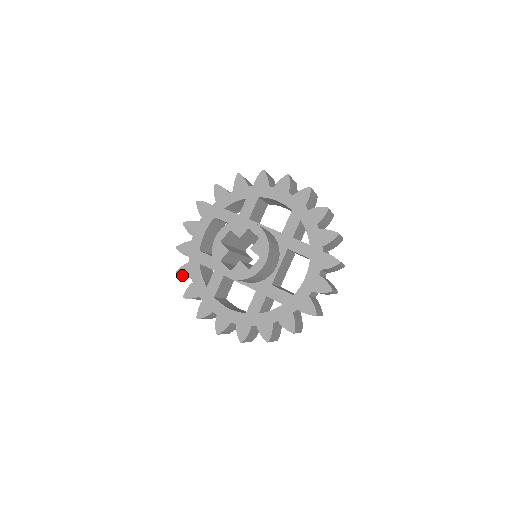
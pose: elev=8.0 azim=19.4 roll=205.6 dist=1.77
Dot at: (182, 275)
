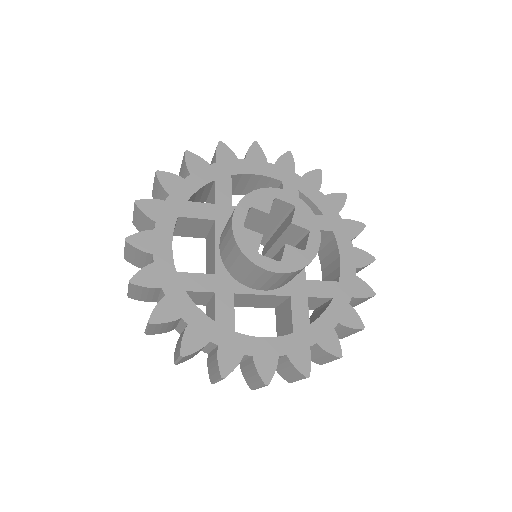
Dot at: (163, 321)
